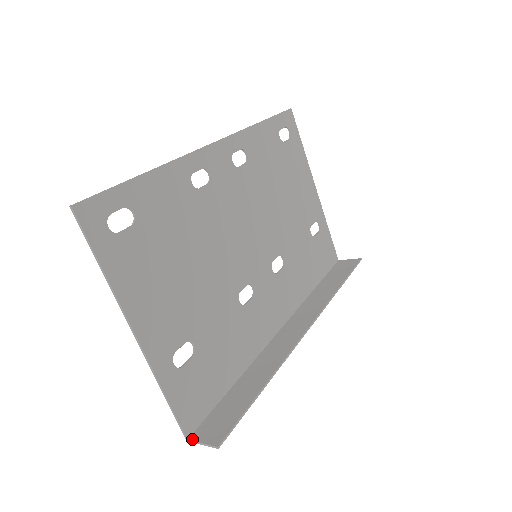
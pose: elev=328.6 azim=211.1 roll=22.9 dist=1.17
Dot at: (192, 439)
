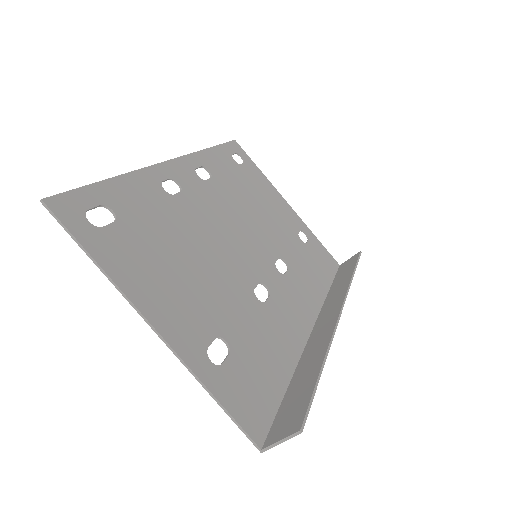
Dot at: (266, 445)
